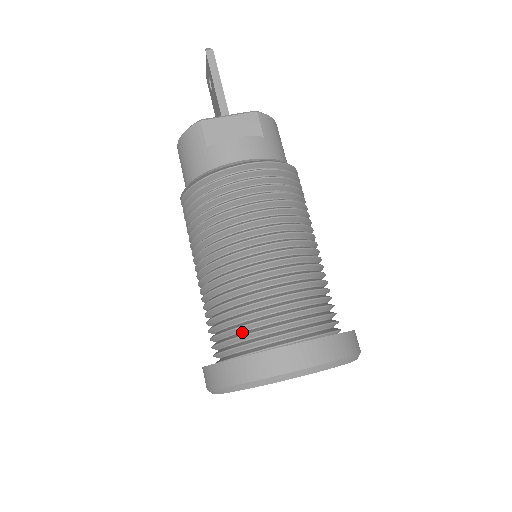
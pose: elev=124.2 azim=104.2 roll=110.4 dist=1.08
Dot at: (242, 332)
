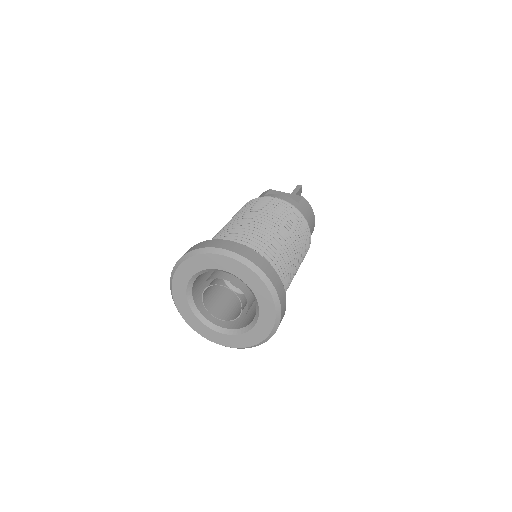
Dot at: occluded
